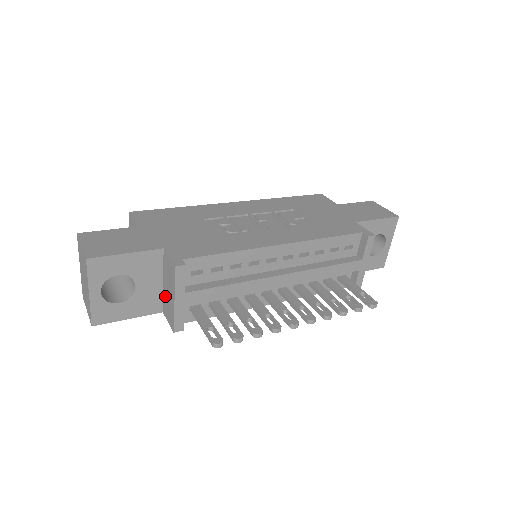
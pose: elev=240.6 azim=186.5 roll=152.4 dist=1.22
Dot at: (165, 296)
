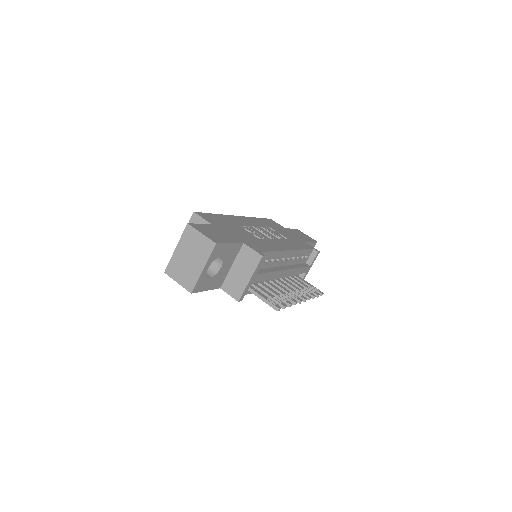
Dot at: (232, 276)
